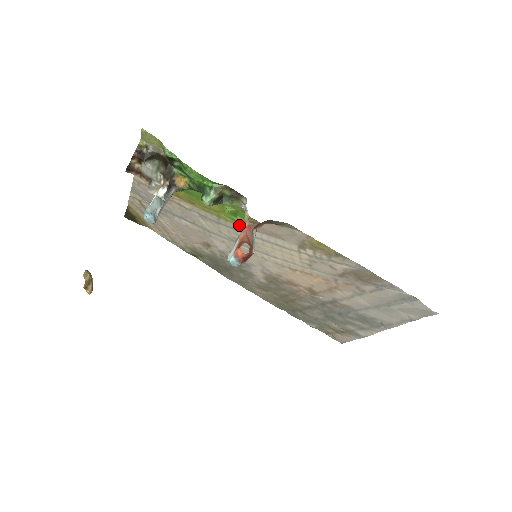
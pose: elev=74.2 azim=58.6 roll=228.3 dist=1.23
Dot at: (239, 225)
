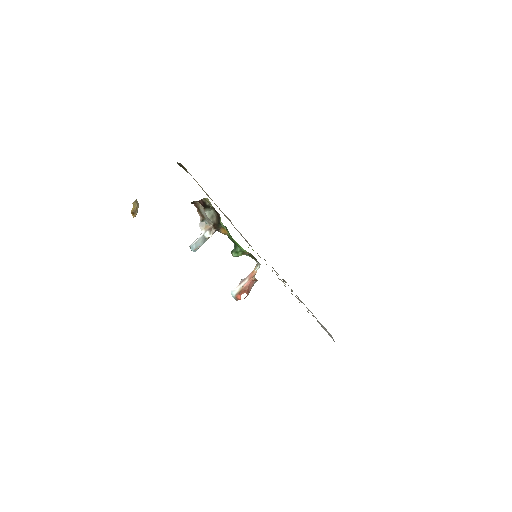
Dot at: occluded
